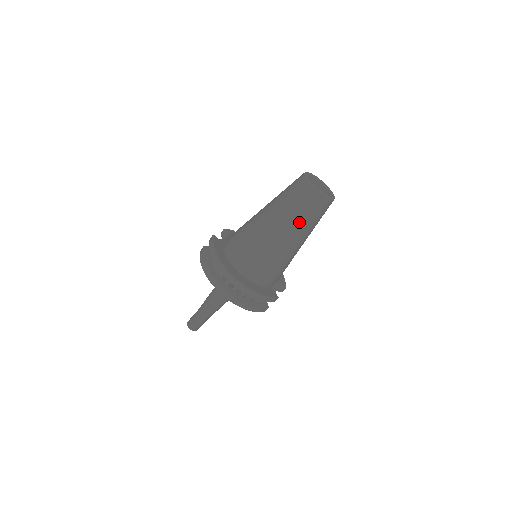
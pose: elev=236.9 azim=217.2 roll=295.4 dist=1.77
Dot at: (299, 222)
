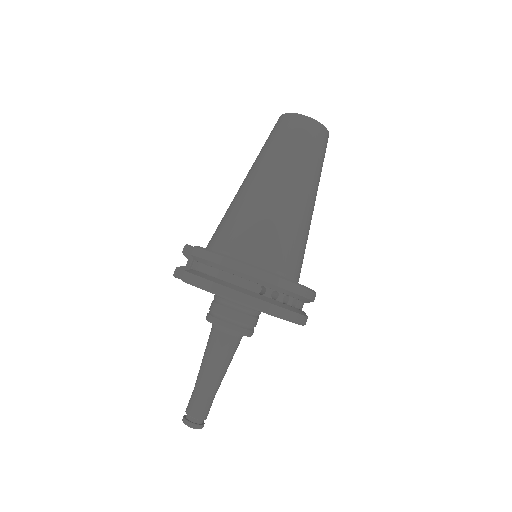
Dot at: (314, 172)
